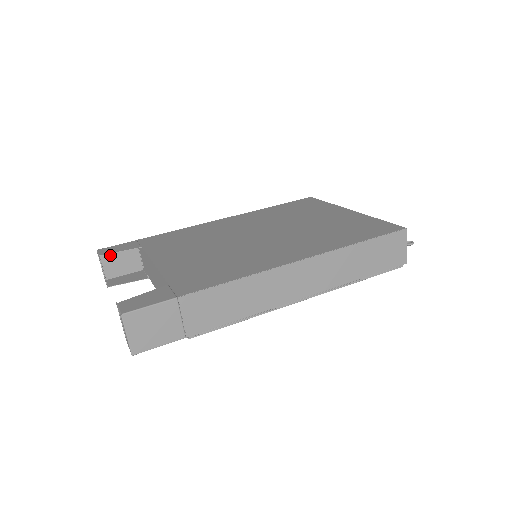
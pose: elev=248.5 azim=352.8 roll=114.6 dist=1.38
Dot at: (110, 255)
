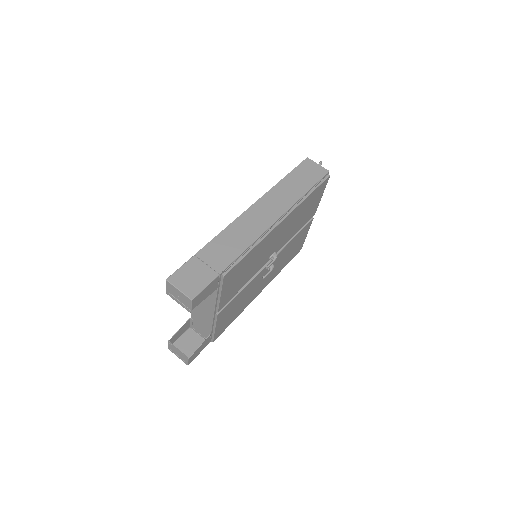
Dot at: (179, 347)
